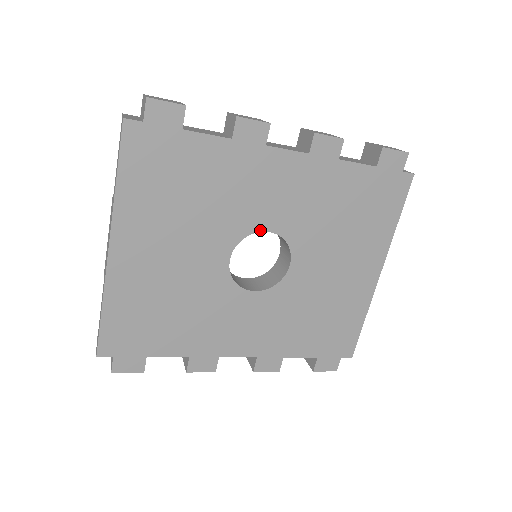
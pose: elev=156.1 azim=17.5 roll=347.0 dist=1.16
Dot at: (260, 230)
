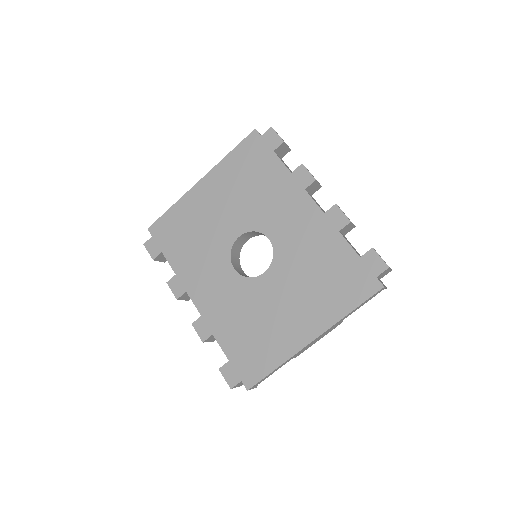
Dot at: (266, 234)
